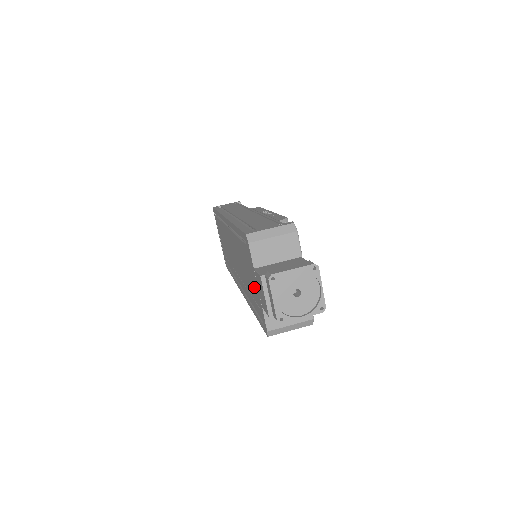
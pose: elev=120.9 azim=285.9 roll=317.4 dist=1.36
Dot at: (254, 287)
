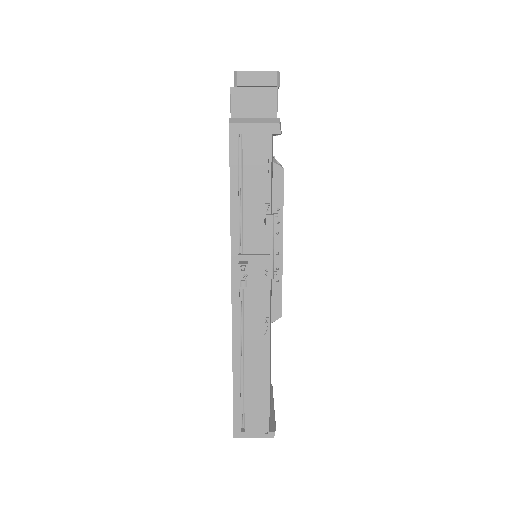
Dot at: occluded
